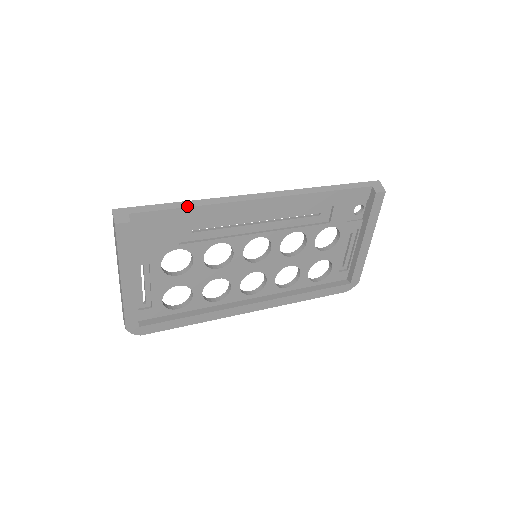
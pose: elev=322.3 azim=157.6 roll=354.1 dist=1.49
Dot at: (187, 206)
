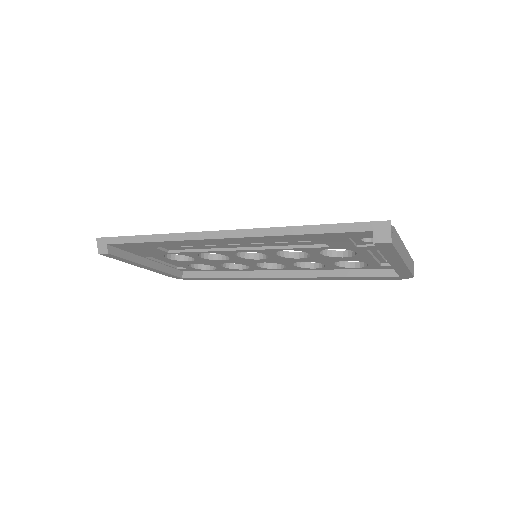
Dot at: (149, 241)
